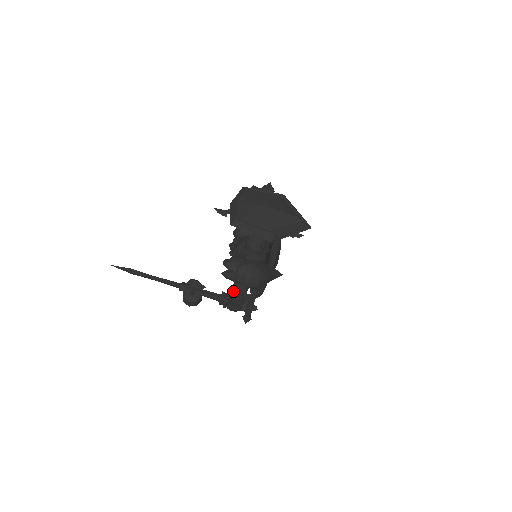
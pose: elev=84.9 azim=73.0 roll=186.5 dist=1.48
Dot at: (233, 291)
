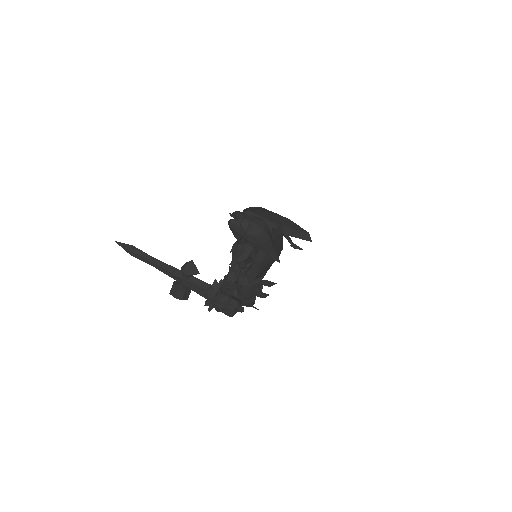
Dot at: occluded
